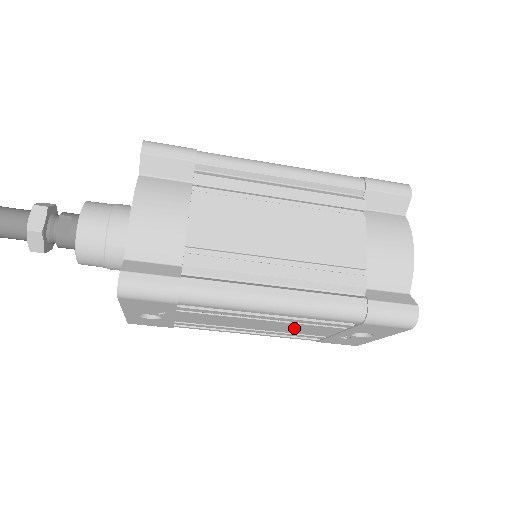
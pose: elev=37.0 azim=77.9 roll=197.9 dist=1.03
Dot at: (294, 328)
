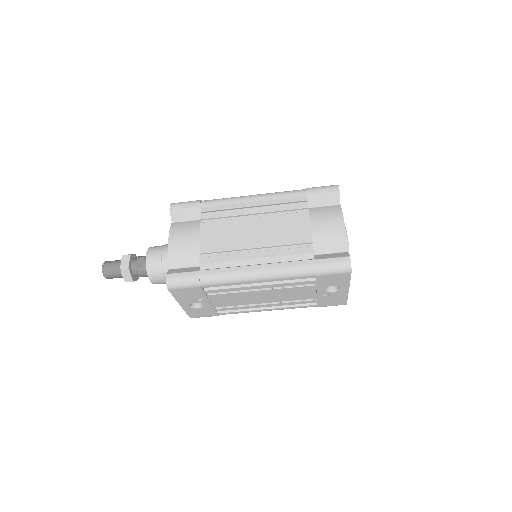
Dot at: (286, 294)
